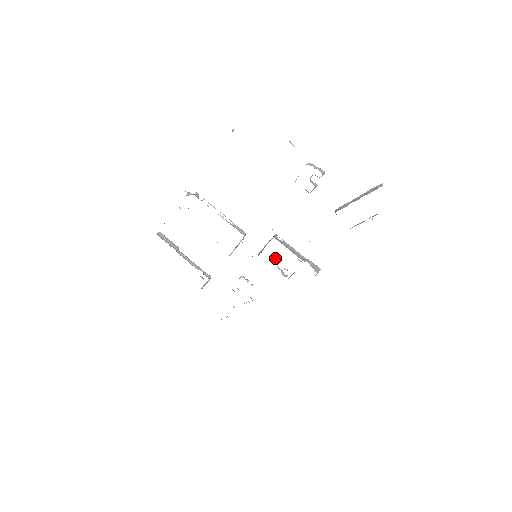
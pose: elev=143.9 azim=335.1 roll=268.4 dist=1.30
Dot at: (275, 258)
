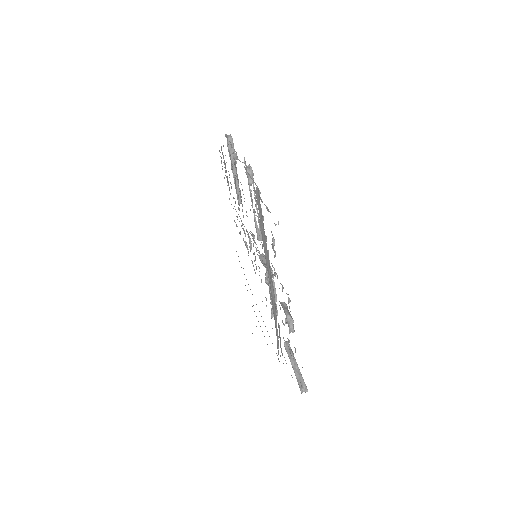
Dot at: occluded
